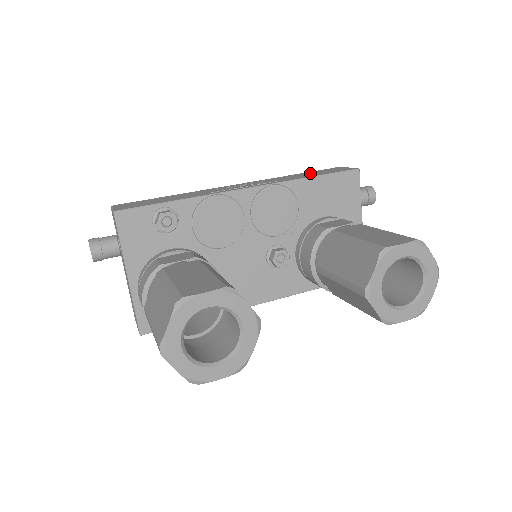
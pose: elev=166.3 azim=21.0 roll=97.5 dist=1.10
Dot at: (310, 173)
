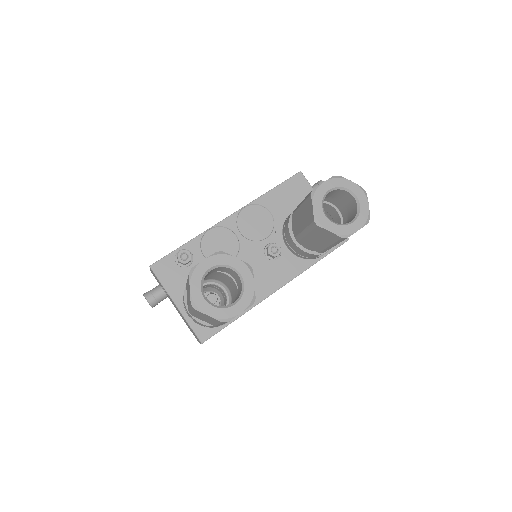
Dot at: occluded
